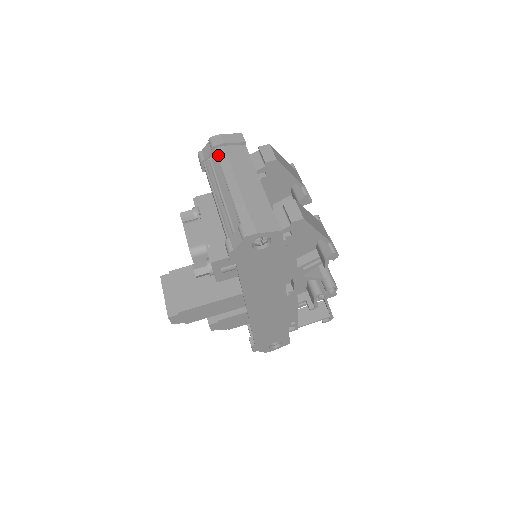
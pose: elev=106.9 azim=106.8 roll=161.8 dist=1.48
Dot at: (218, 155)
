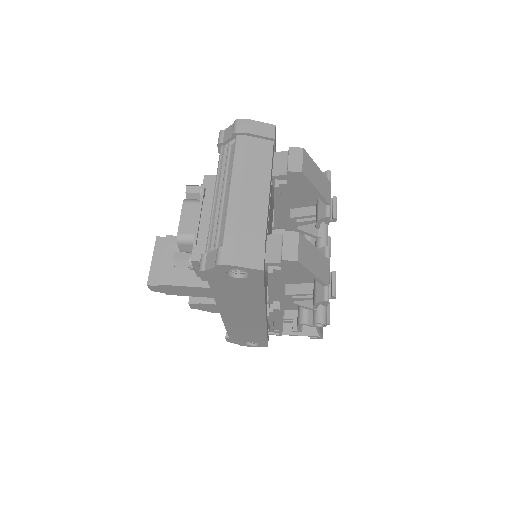
Dot at: (236, 145)
